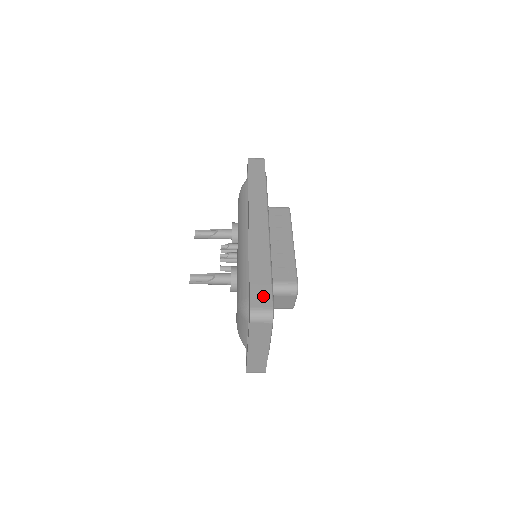
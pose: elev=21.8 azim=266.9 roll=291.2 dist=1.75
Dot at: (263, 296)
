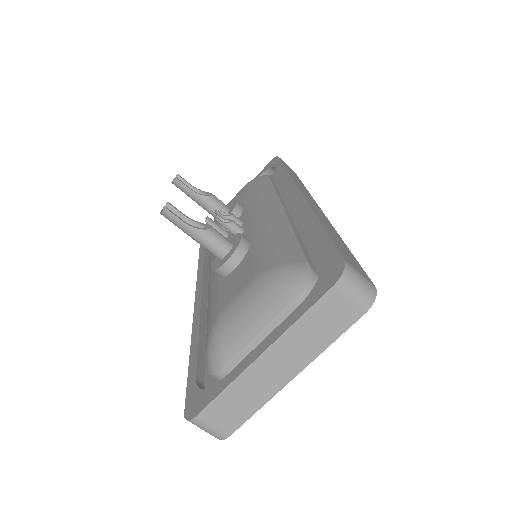
Dot at: (355, 263)
